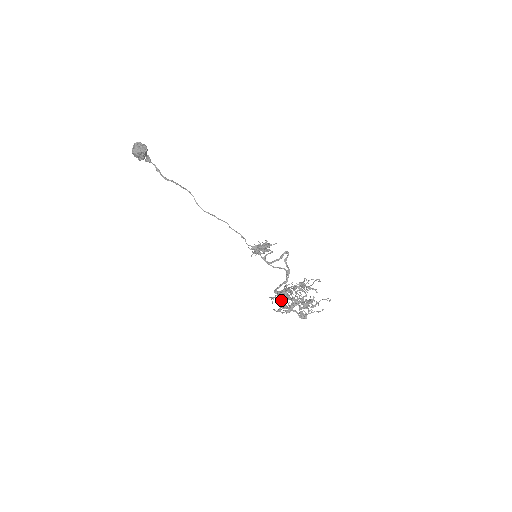
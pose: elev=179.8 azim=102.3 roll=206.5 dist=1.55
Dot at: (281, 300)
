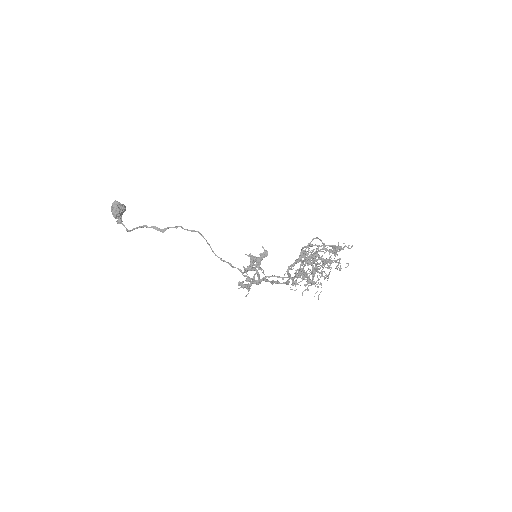
Dot at: (307, 246)
